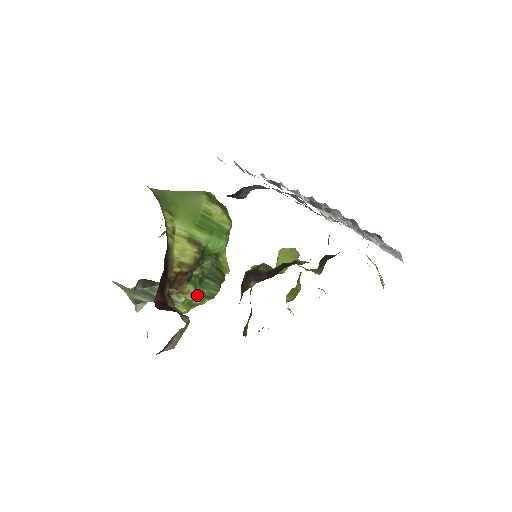
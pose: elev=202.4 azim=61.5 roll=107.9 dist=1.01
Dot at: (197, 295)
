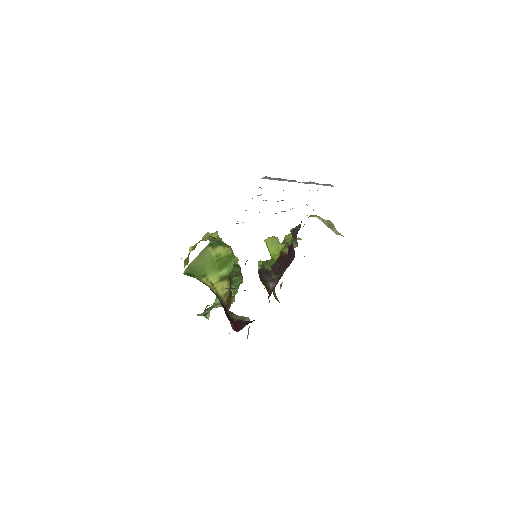
Dot at: (234, 290)
